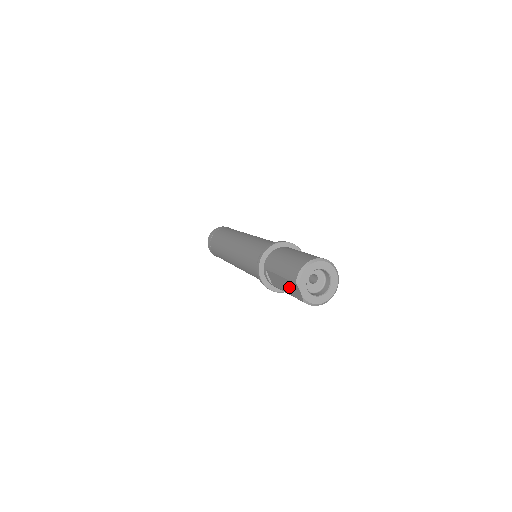
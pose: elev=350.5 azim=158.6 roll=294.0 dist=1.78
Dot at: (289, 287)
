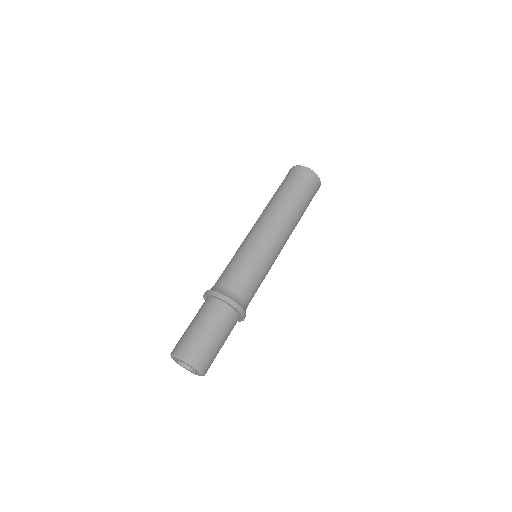
Dot at: occluded
